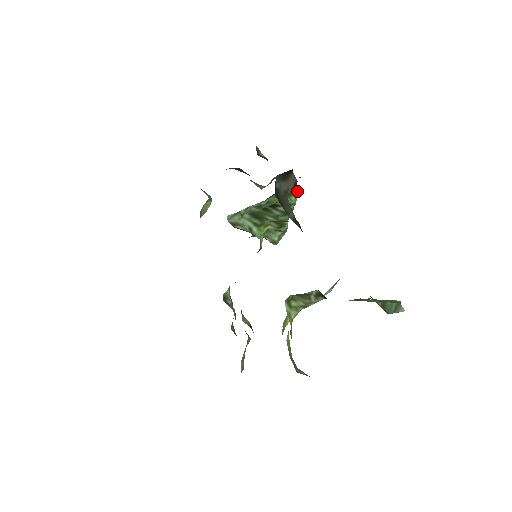
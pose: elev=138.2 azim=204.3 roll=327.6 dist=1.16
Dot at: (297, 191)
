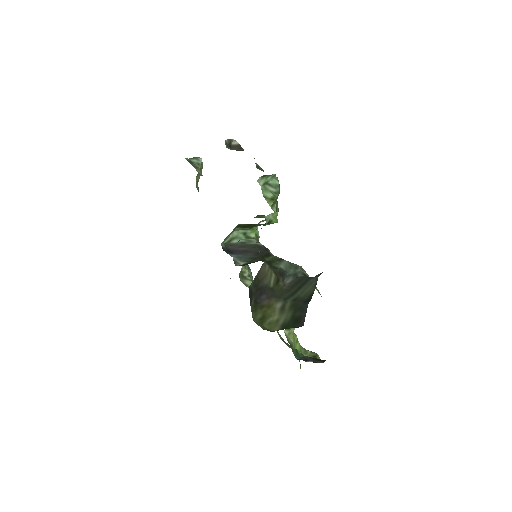
Dot at: (276, 213)
